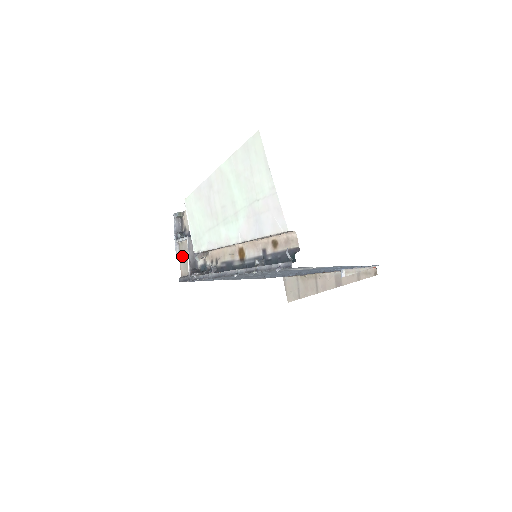
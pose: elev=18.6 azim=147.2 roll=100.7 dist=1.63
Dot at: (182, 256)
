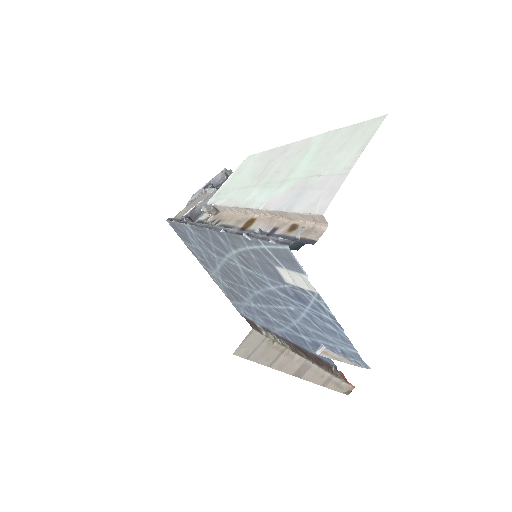
Dot at: (193, 203)
